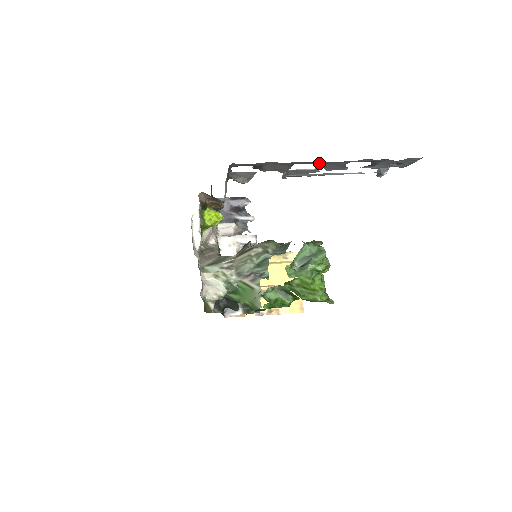
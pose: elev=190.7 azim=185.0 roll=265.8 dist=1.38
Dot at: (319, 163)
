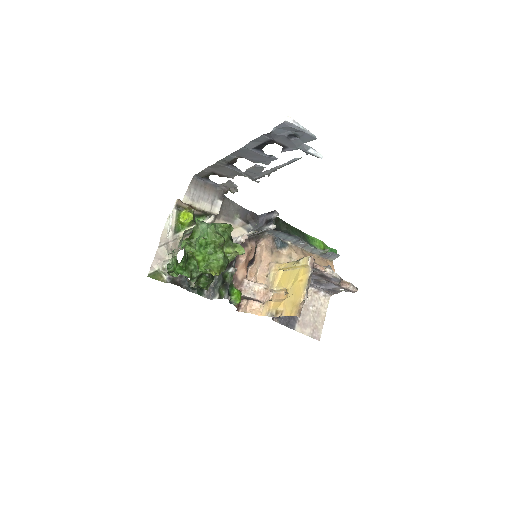
Dot at: (235, 157)
